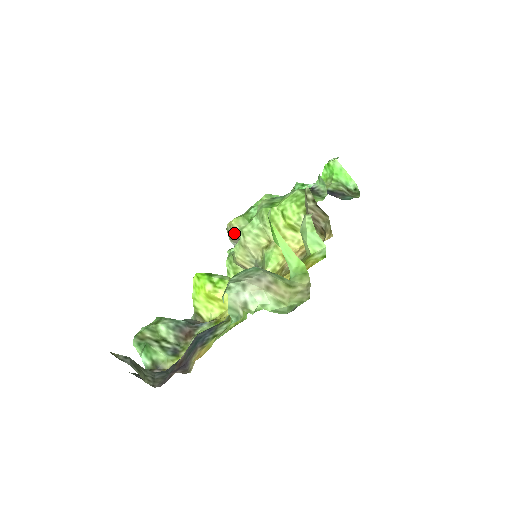
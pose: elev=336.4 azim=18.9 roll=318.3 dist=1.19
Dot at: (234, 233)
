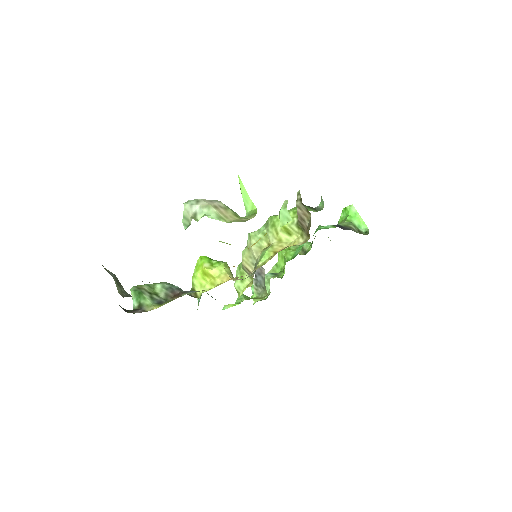
Dot at: occluded
